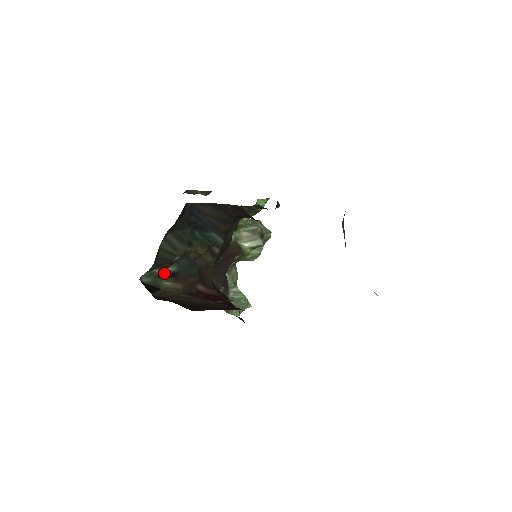
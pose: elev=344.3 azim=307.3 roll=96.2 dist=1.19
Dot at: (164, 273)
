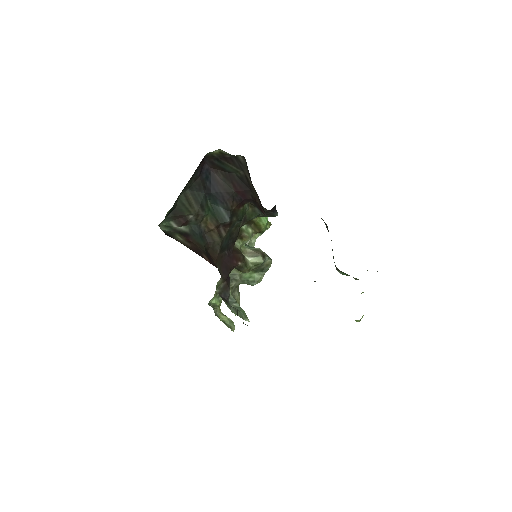
Dot at: (178, 229)
